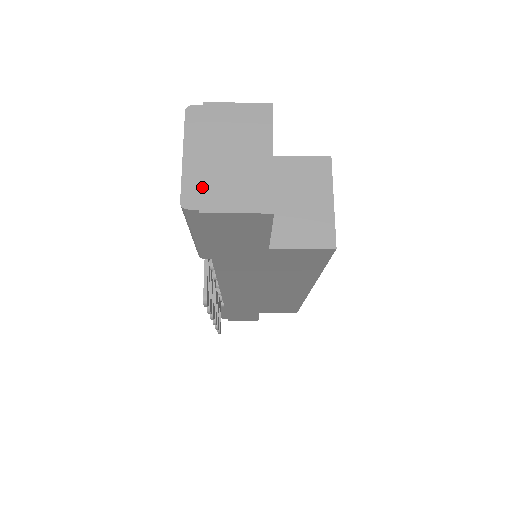
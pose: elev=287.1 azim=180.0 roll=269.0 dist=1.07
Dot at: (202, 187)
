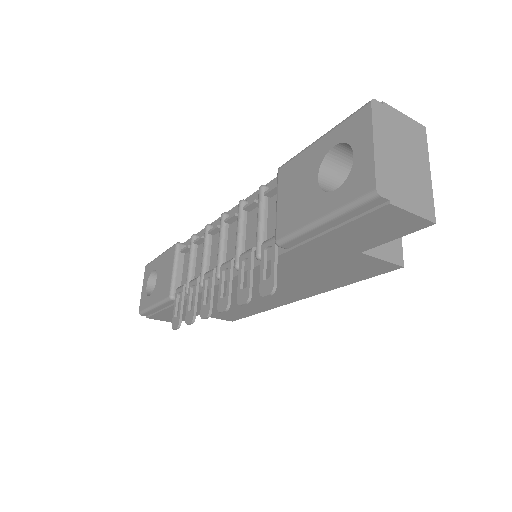
Dot at: (390, 180)
